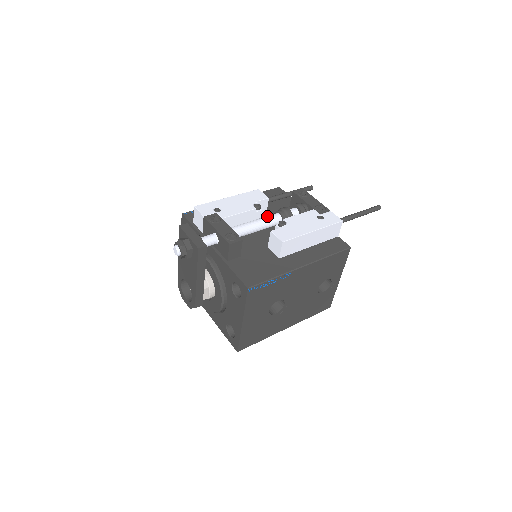
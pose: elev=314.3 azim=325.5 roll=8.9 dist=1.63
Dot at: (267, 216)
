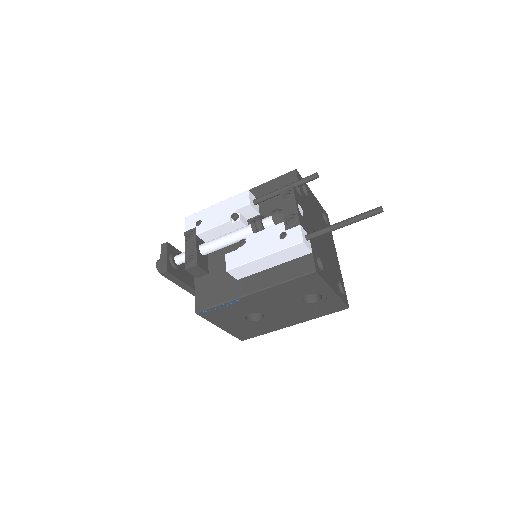
Dot at: (239, 229)
